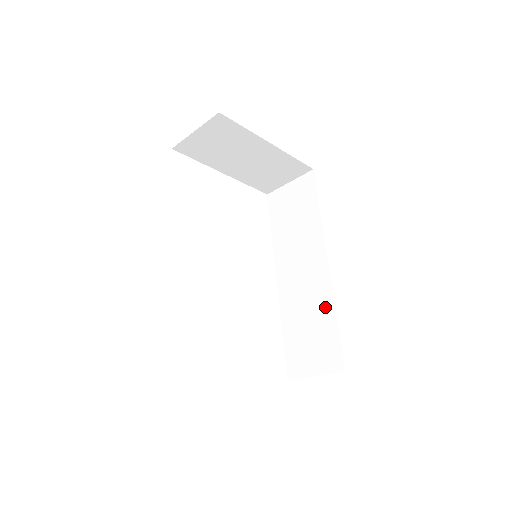
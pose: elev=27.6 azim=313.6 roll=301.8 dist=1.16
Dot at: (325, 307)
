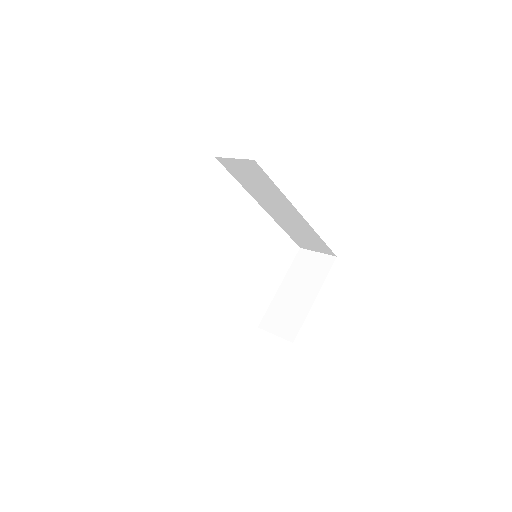
Dot at: (310, 232)
